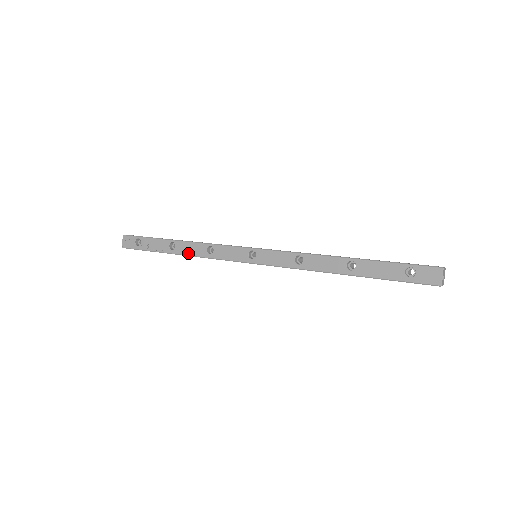
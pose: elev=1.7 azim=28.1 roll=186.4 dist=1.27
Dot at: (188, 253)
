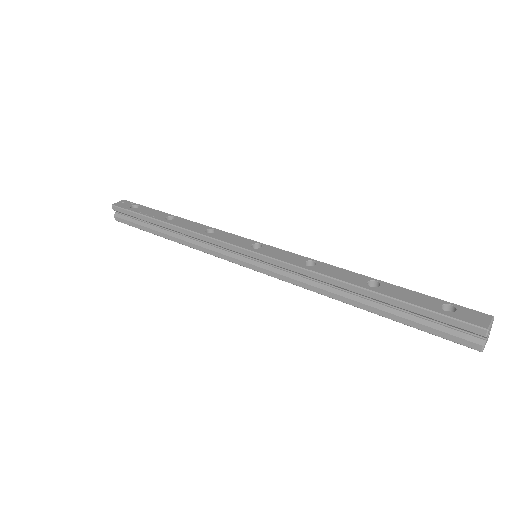
Dot at: (183, 226)
